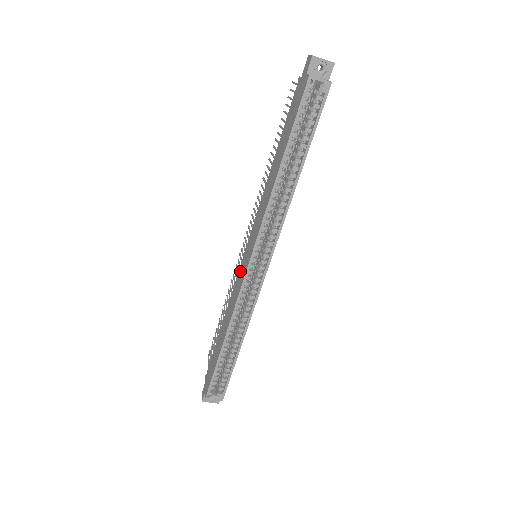
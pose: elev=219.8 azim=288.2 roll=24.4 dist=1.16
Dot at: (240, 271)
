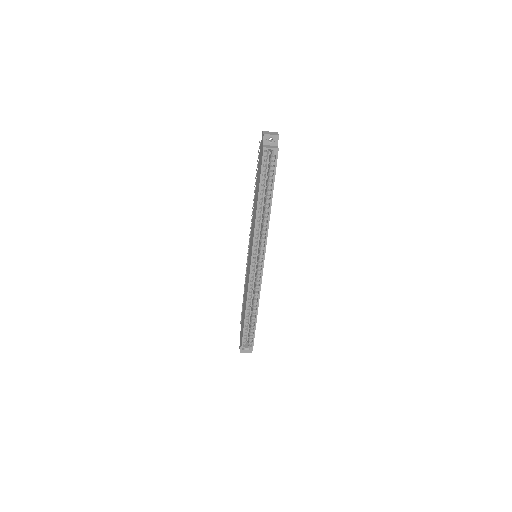
Dot at: (248, 267)
